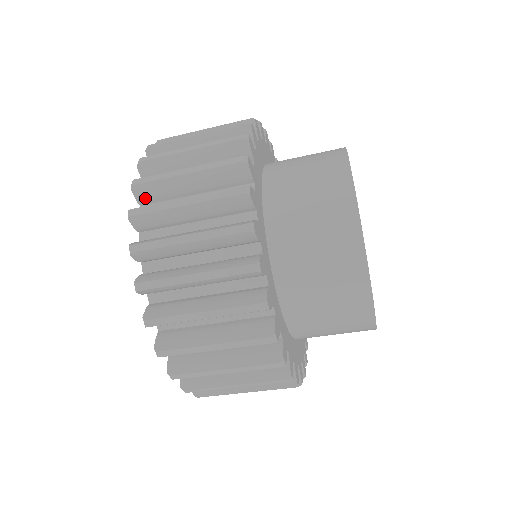
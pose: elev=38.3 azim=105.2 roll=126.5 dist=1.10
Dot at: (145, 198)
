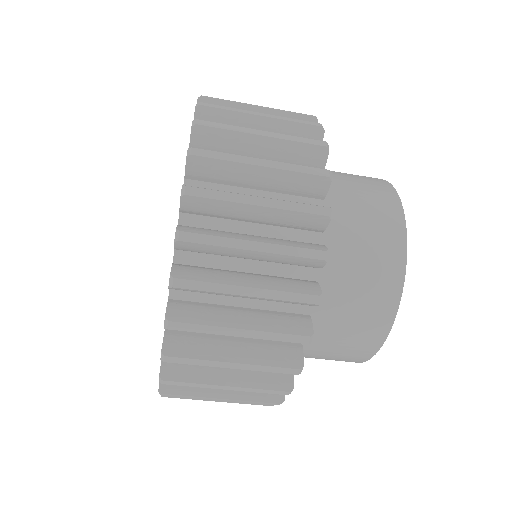
Dot at: occluded
